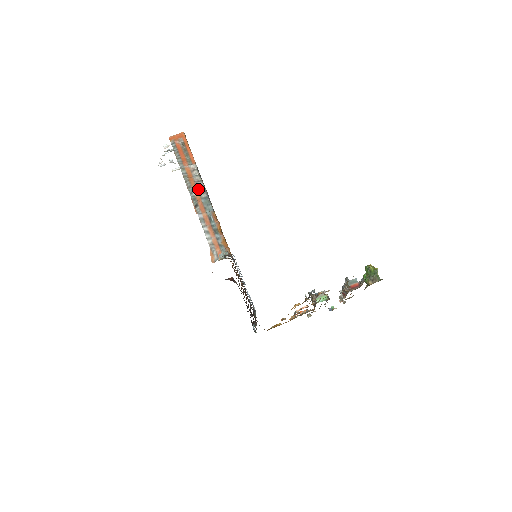
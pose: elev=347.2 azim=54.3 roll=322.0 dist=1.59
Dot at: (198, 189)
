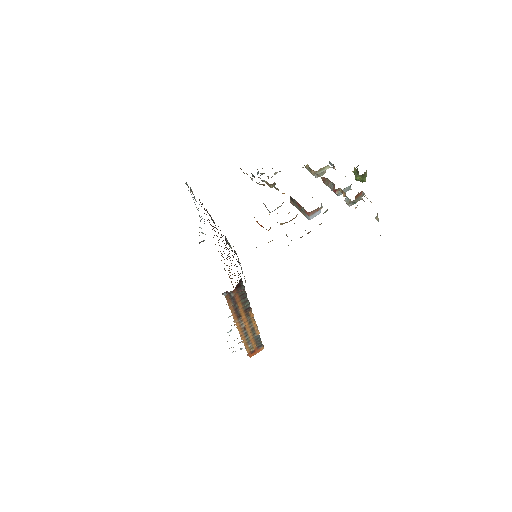
Dot at: occluded
